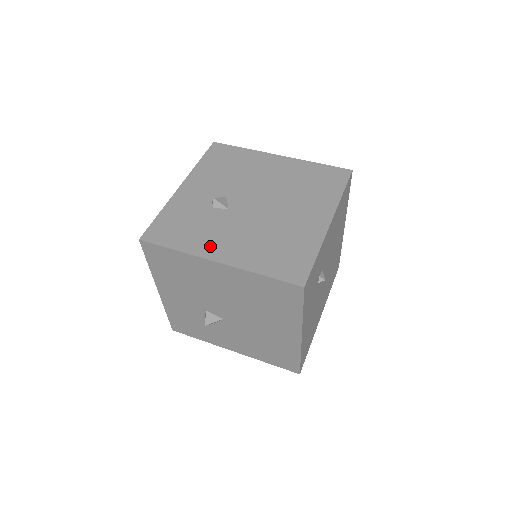
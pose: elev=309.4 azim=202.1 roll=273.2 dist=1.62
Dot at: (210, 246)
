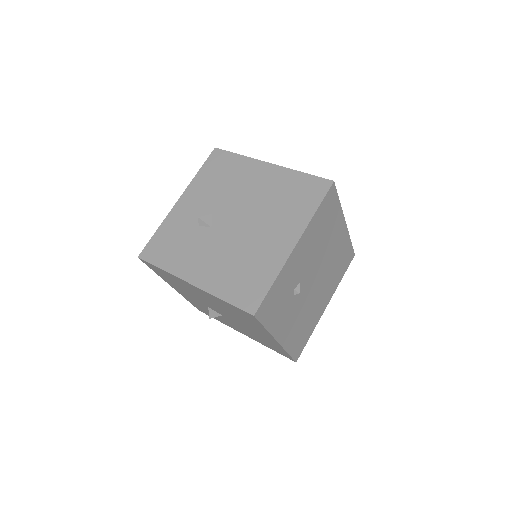
Dot at: (189, 267)
